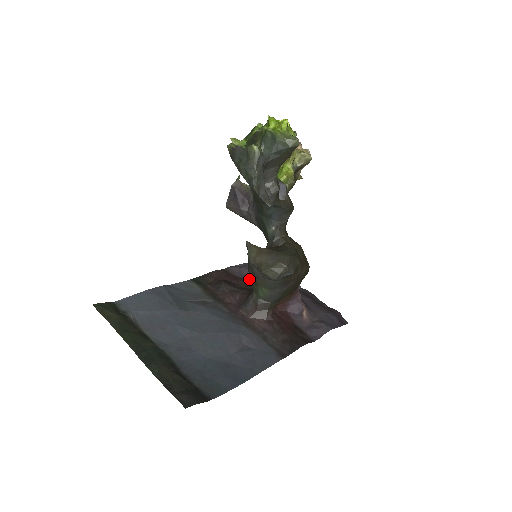
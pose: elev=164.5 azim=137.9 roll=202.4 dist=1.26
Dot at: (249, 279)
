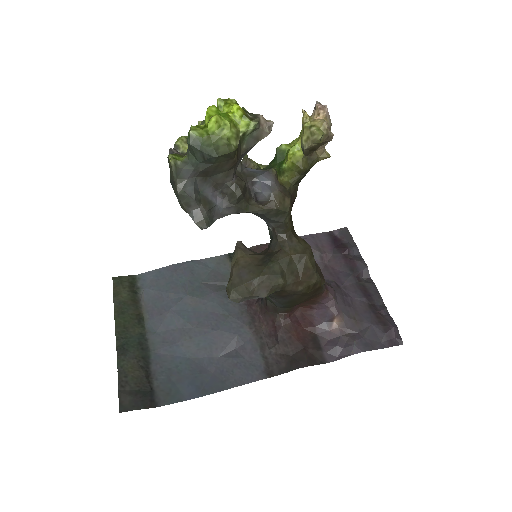
Dot at: occluded
